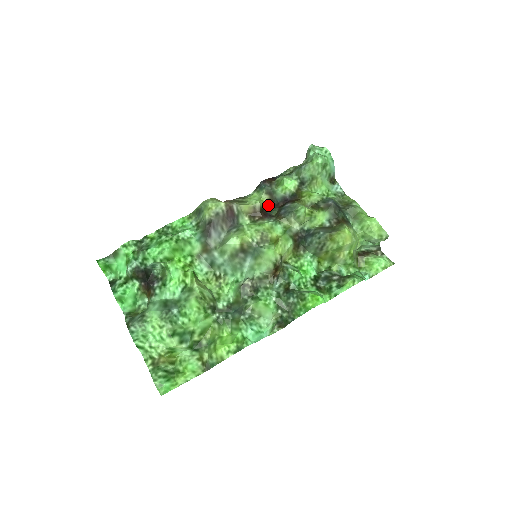
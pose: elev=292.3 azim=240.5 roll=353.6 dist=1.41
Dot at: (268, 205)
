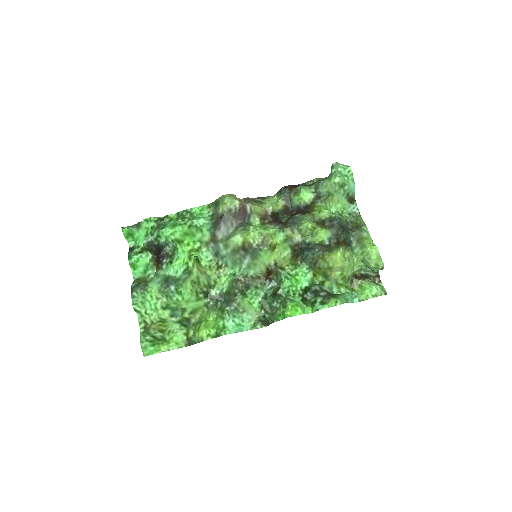
Dot at: (282, 211)
